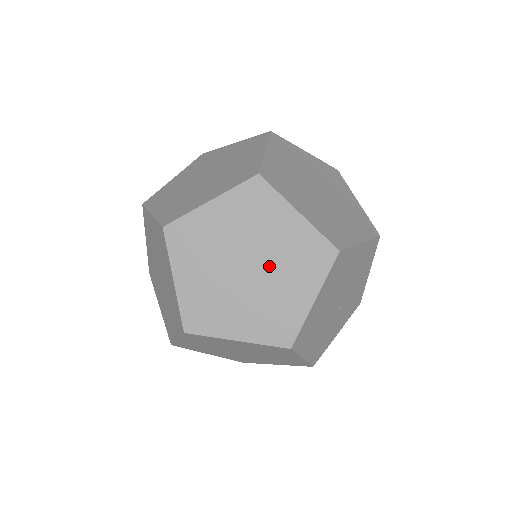
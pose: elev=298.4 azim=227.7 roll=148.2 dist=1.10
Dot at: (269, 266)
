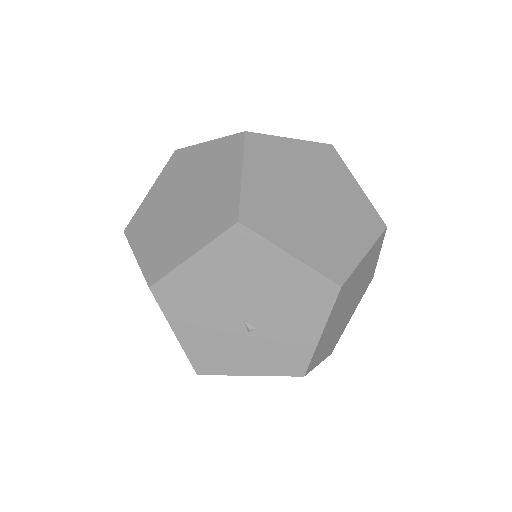
Dot at: (194, 208)
